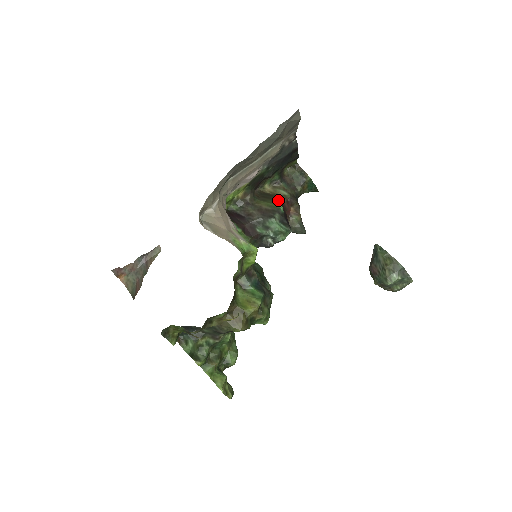
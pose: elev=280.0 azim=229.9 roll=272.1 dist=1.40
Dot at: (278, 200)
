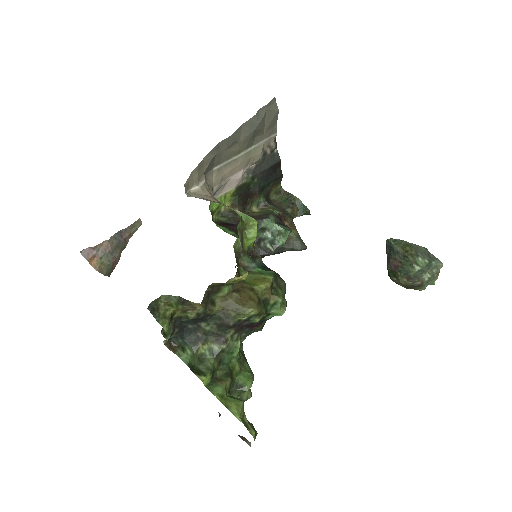
Dot at: occluded
